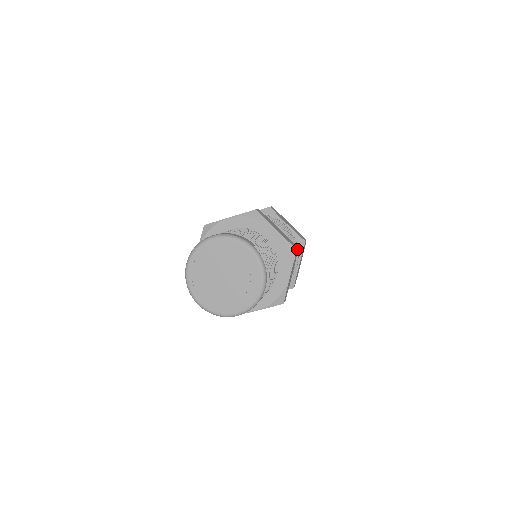
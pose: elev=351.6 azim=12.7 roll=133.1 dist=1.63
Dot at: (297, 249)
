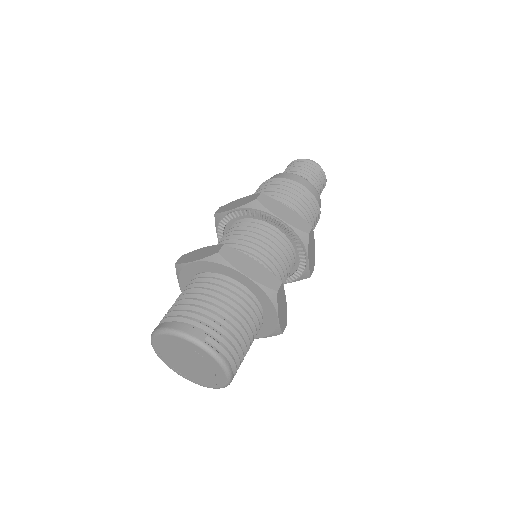
Dot at: (278, 289)
